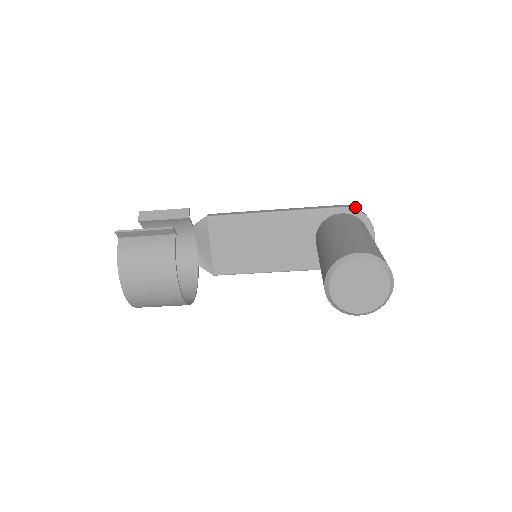
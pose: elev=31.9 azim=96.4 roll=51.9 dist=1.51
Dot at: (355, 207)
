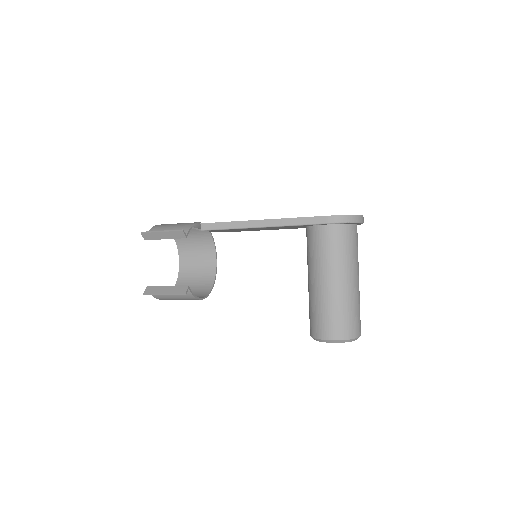
Dot at: (341, 215)
